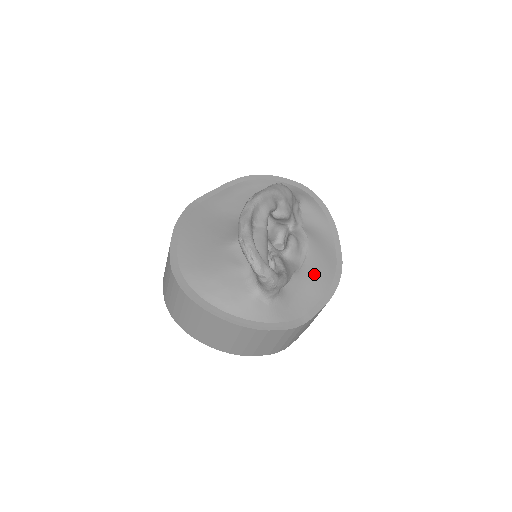
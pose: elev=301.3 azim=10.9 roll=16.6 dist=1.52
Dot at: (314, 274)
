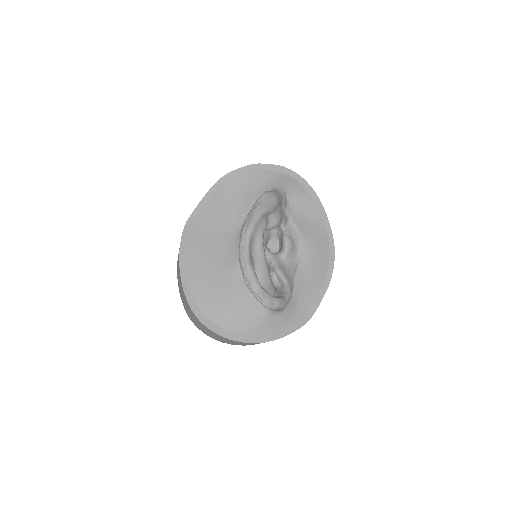
Dot at: (312, 267)
